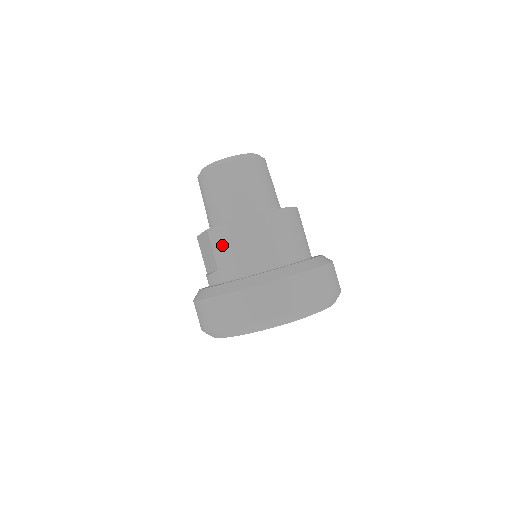
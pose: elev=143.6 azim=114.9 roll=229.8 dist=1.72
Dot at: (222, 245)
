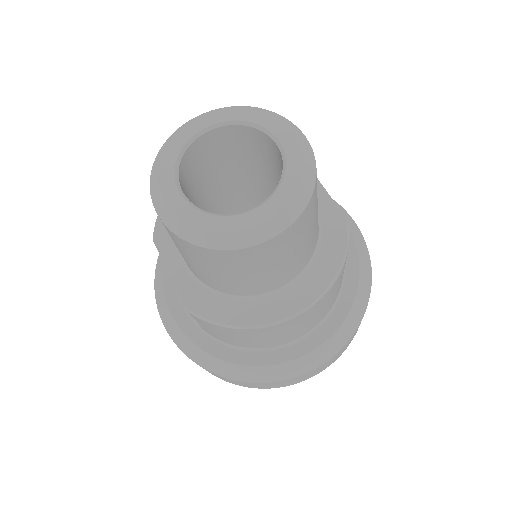
Dot at: (216, 331)
